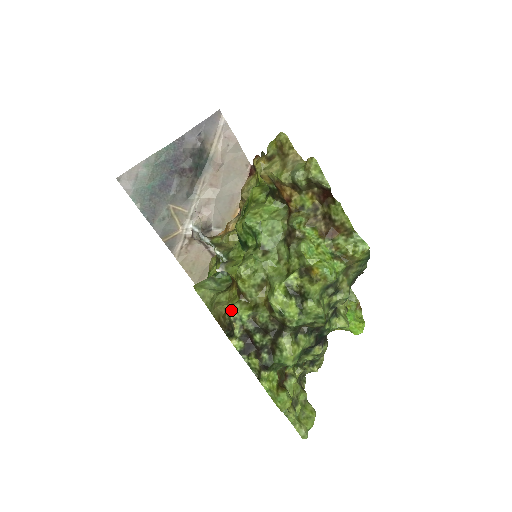
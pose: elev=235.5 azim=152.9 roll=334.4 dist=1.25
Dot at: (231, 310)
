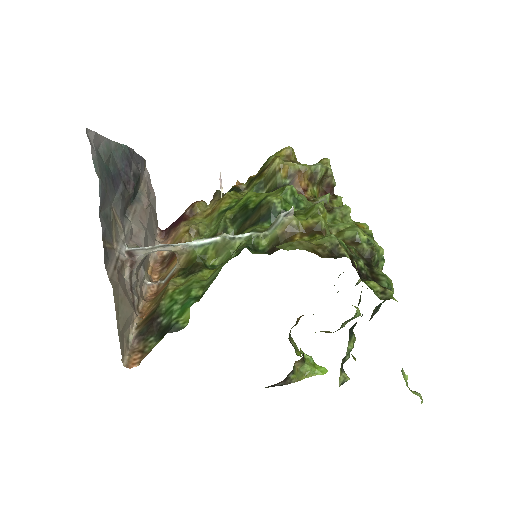
Dot at: occluded
